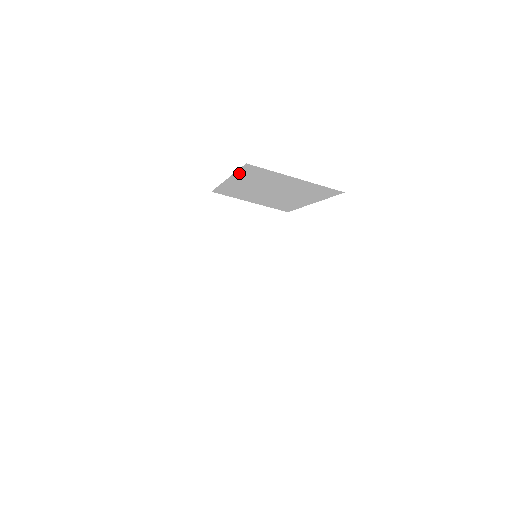
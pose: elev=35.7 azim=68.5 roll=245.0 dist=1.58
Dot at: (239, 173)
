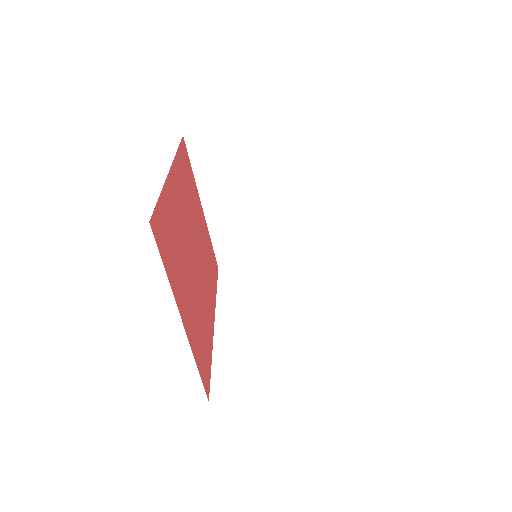
Dot at: (198, 174)
